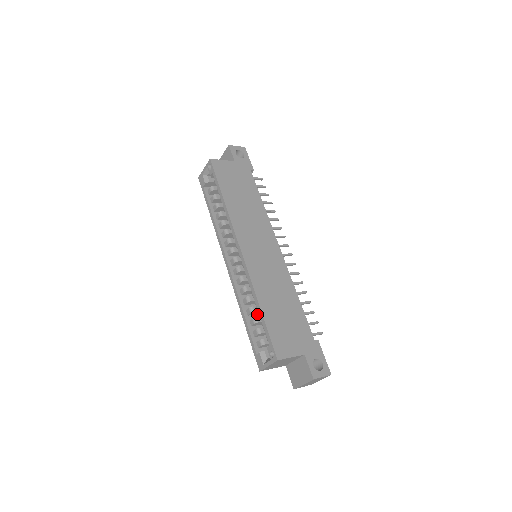
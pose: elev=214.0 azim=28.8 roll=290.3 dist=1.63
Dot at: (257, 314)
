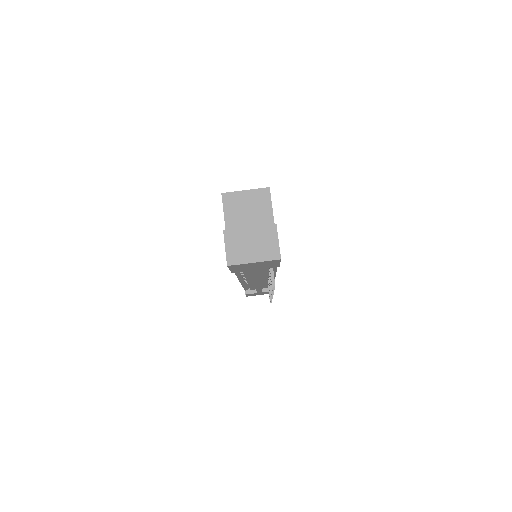
Dot at: occluded
